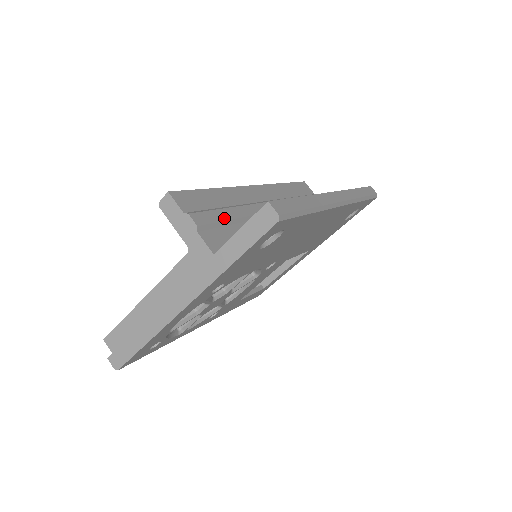
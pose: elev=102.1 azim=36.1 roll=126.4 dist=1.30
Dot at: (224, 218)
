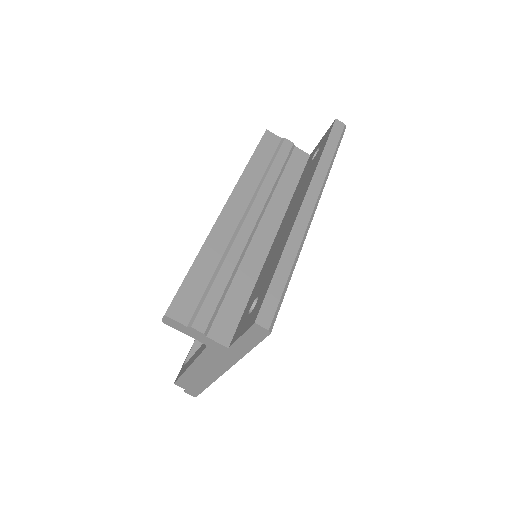
Dot at: (219, 295)
